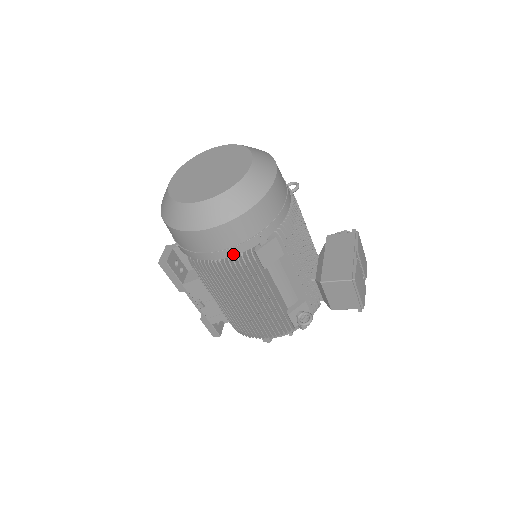
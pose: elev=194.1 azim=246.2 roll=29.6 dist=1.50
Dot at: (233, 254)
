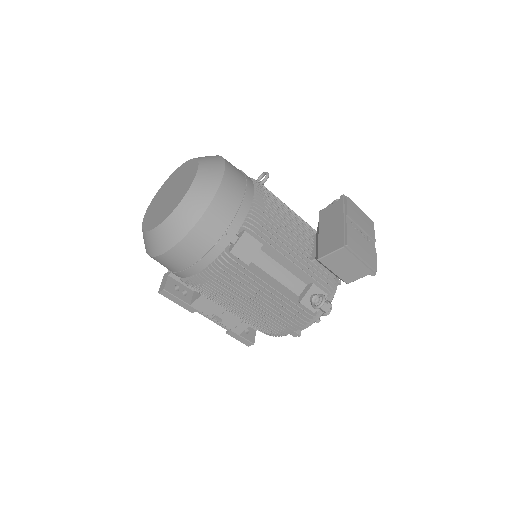
Dot at: (210, 261)
